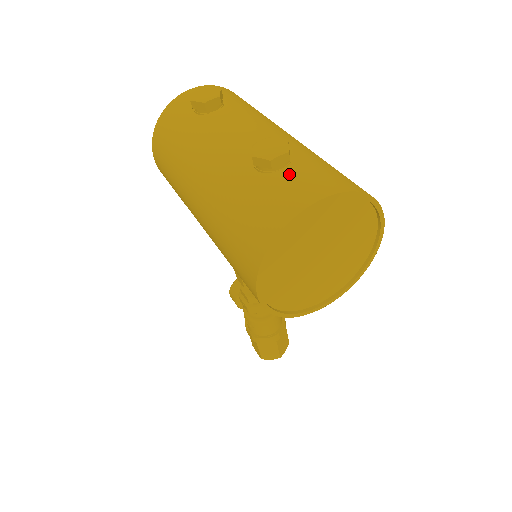
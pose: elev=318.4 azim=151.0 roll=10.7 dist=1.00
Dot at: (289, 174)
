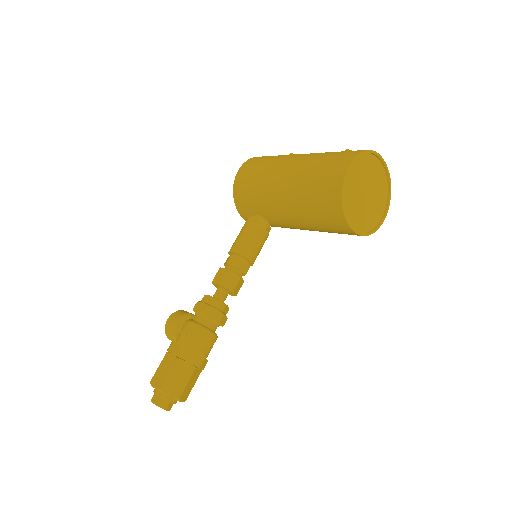
Dot at: occluded
